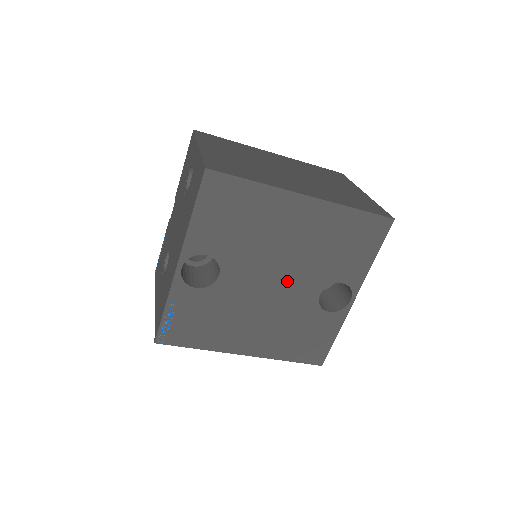
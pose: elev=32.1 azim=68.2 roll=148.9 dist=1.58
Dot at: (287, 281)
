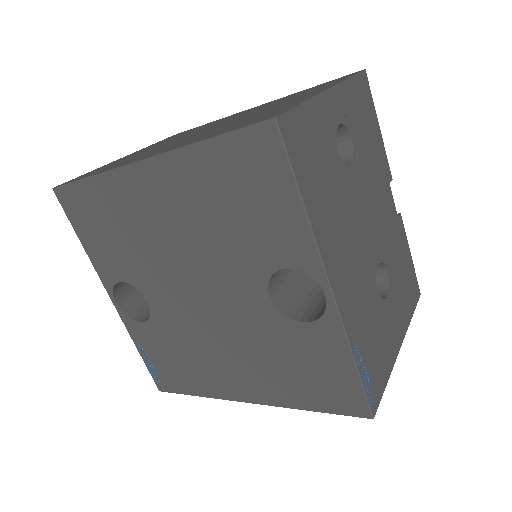
Dot at: (214, 288)
